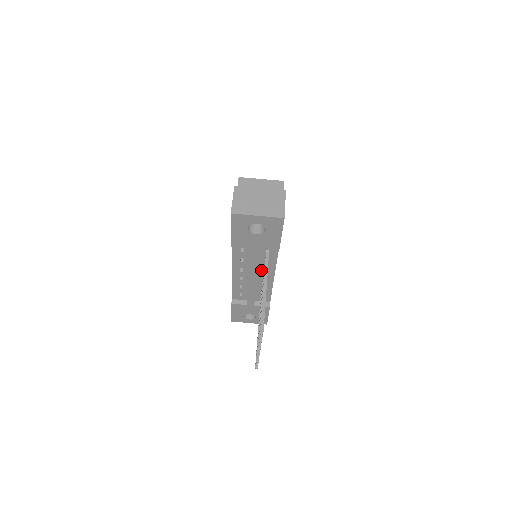
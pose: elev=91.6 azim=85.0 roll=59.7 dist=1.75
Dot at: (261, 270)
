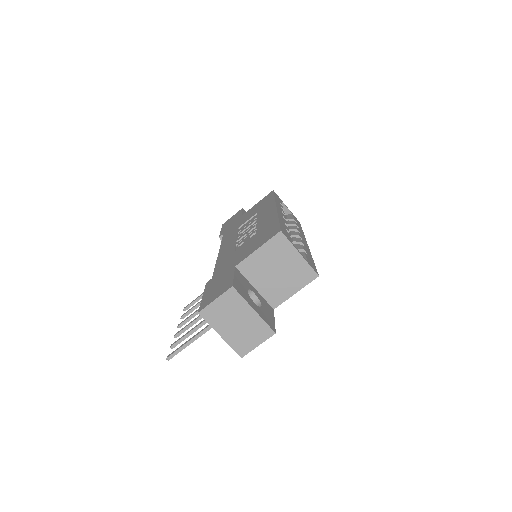
Dot at: occluded
